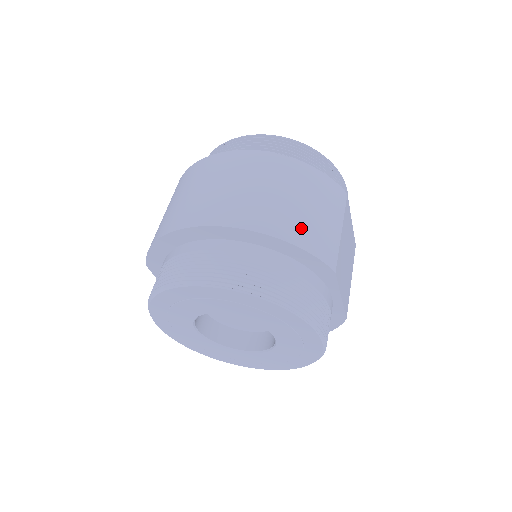
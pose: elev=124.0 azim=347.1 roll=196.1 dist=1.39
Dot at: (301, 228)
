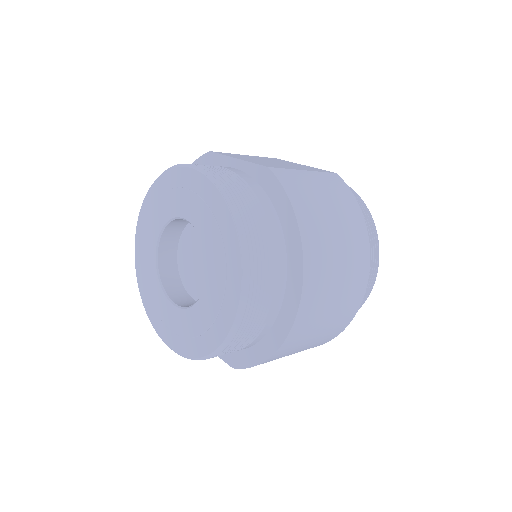
Dot at: occluded
